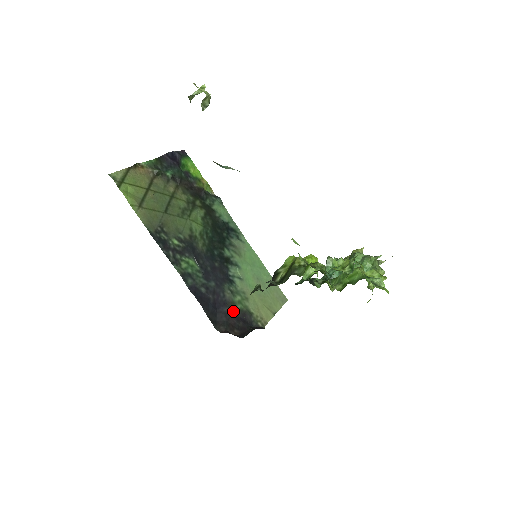
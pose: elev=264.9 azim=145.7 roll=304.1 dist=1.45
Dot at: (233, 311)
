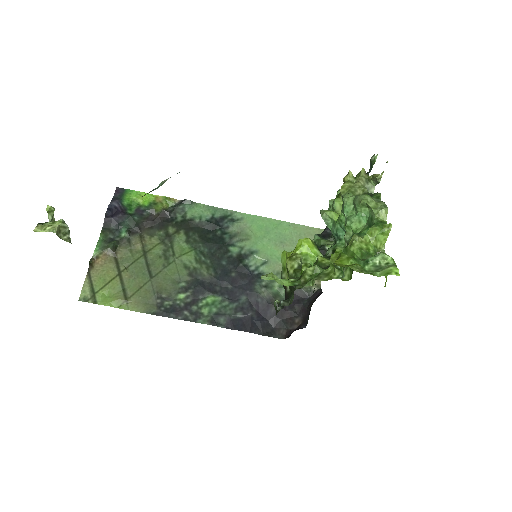
Dot at: occluded
